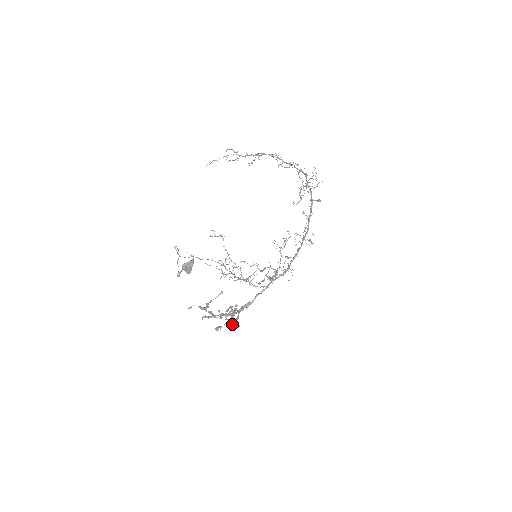
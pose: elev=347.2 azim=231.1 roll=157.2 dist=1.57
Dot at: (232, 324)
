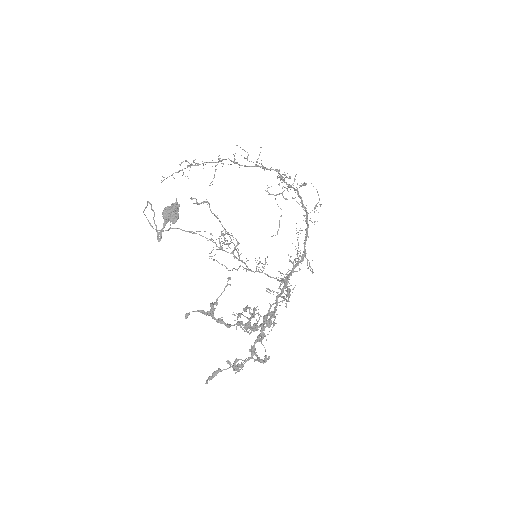
Dot at: (257, 360)
